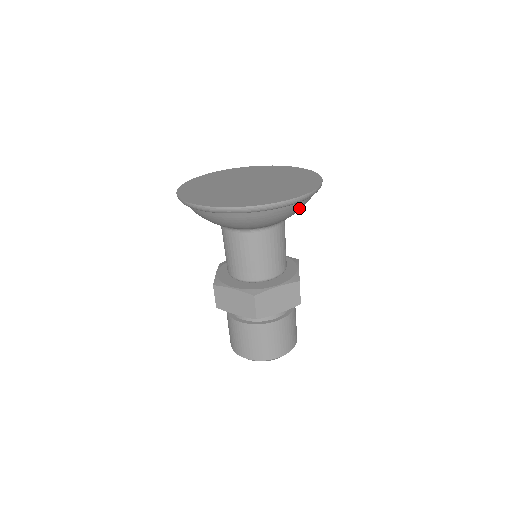
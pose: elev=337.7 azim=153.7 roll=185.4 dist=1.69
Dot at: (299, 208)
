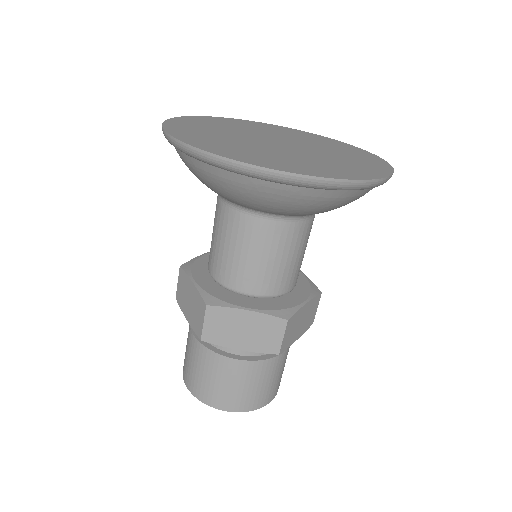
Dot at: (318, 202)
